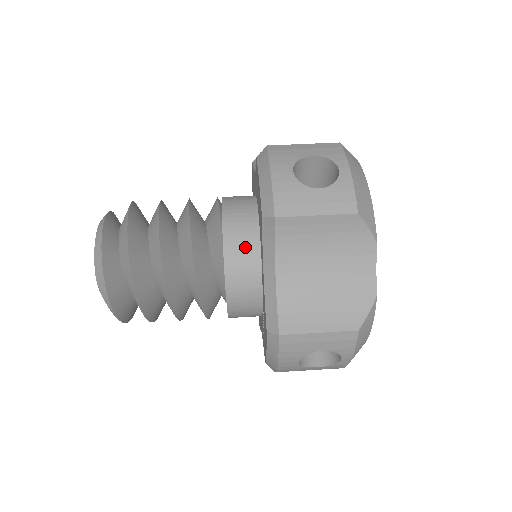
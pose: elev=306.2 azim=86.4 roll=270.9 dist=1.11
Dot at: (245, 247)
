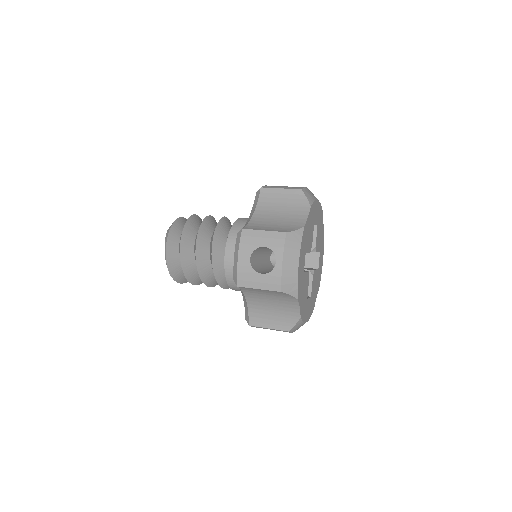
Dot at: occluded
